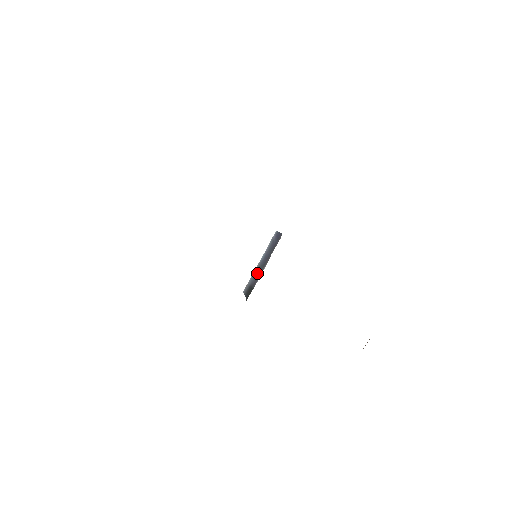
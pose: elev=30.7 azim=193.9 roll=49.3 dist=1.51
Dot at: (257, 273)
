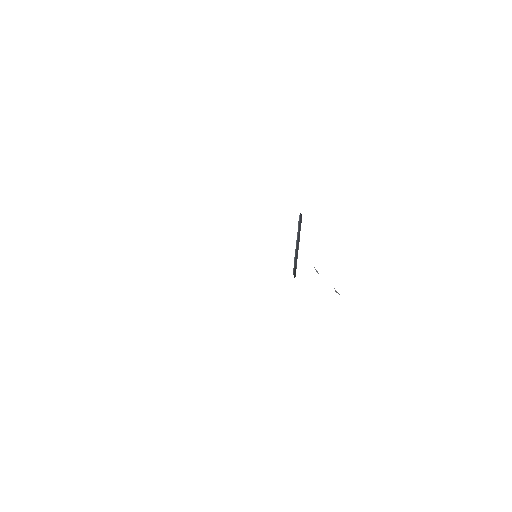
Dot at: (296, 255)
